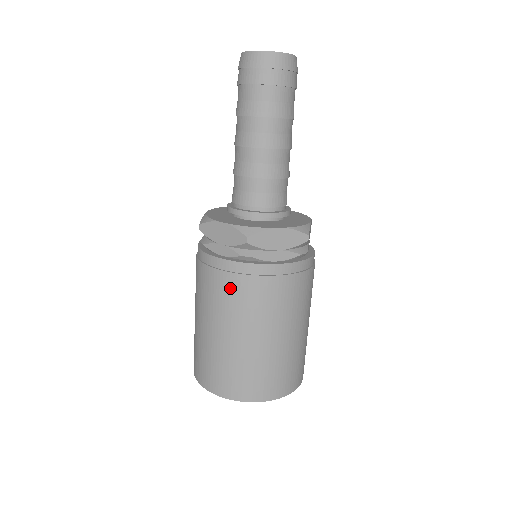
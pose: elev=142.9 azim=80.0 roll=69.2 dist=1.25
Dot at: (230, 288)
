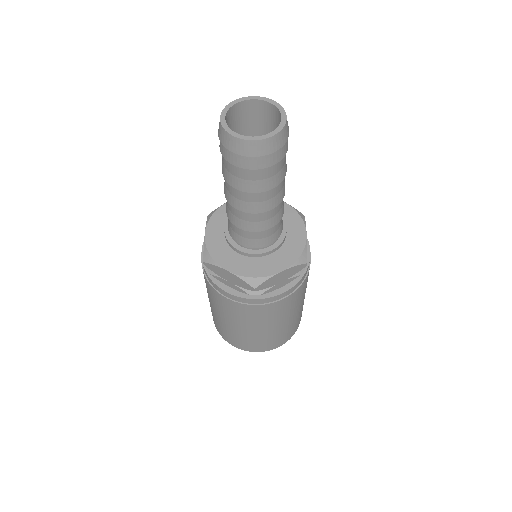
Dot at: (243, 310)
